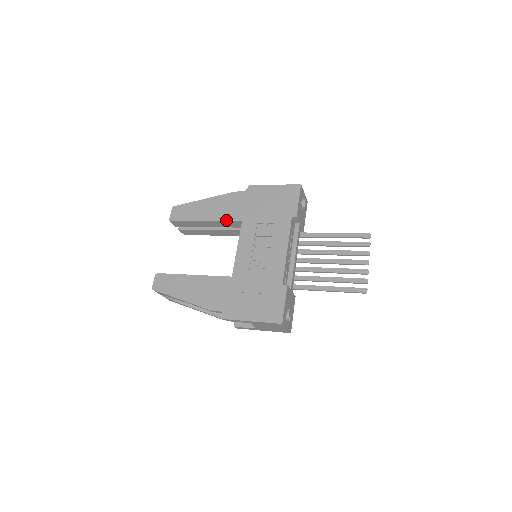
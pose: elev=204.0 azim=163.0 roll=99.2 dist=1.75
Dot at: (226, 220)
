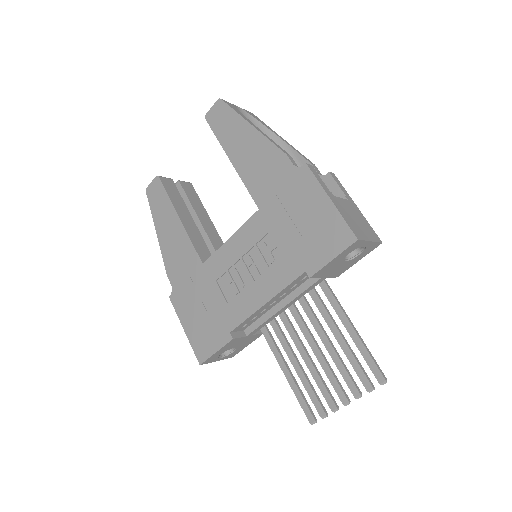
Dot at: (247, 187)
